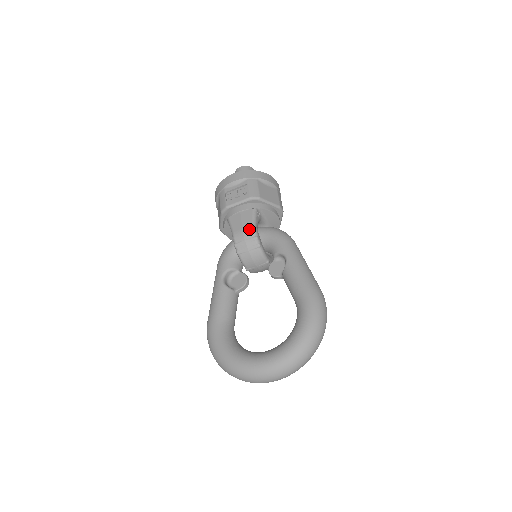
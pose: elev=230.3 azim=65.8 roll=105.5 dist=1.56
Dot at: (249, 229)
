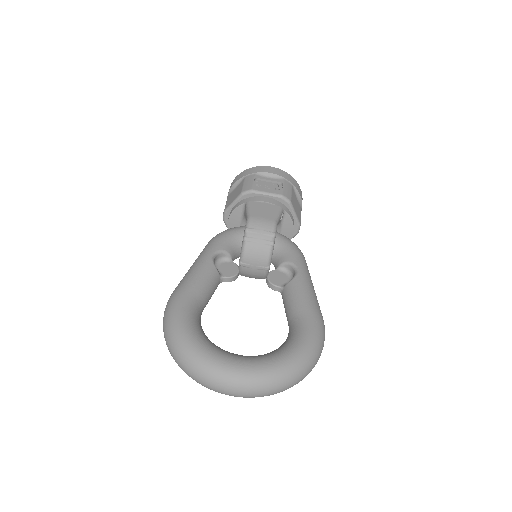
Dot at: (270, 222)
